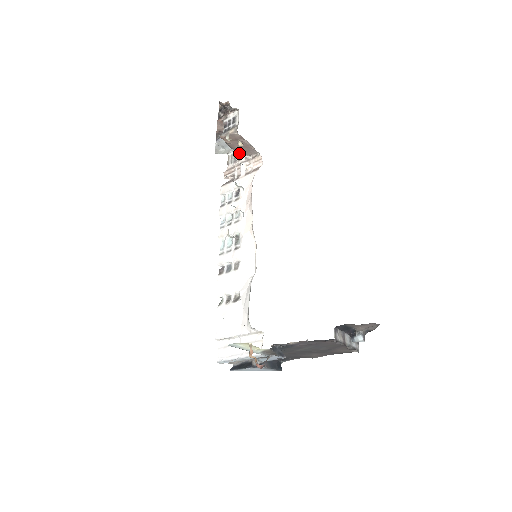
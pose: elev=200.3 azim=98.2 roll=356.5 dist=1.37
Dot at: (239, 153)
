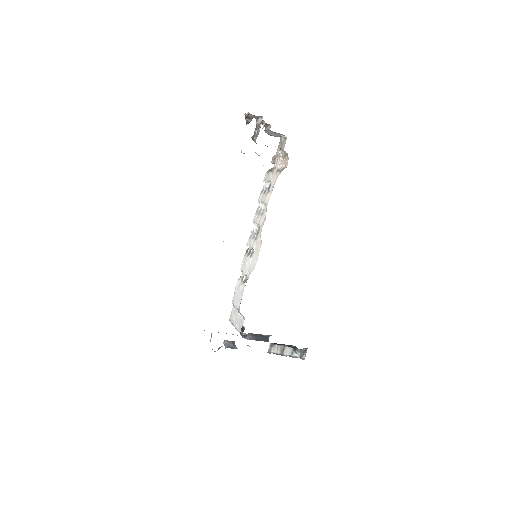
Dot at: occluded
